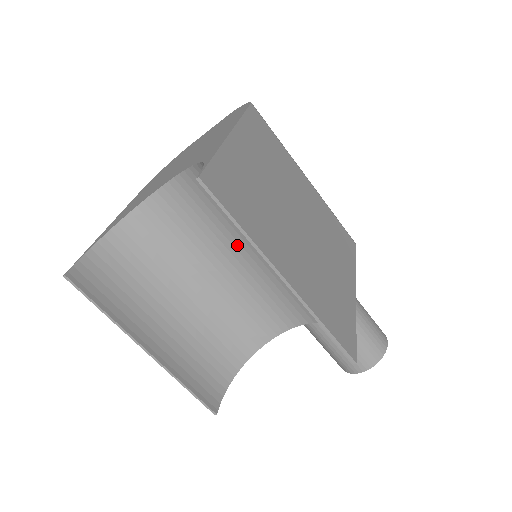
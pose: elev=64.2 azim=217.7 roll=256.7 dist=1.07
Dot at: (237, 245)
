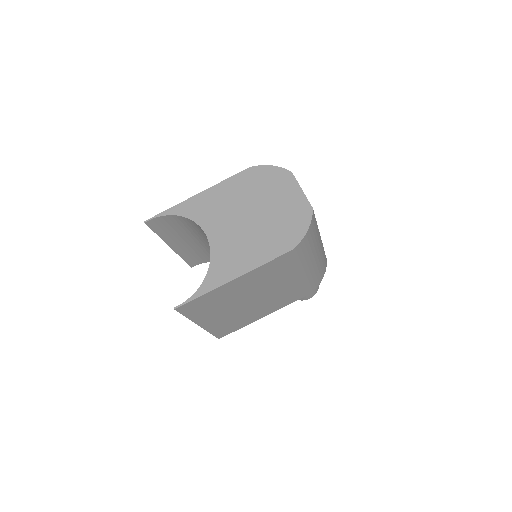
Dot at: occluded
